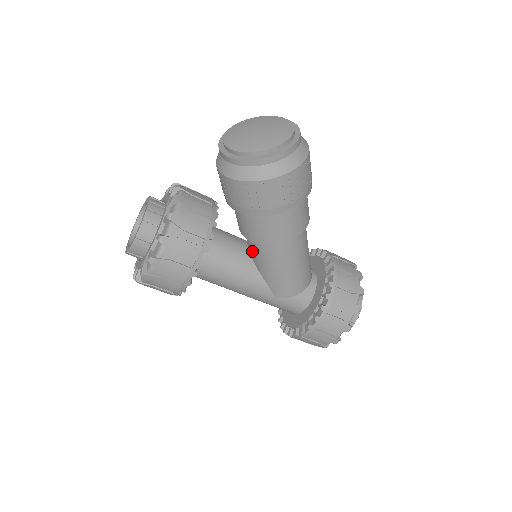
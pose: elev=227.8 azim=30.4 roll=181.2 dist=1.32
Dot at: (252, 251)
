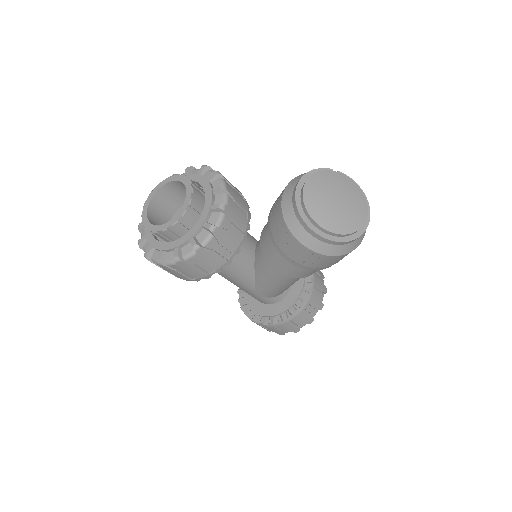
Dot at: (260, 262)
